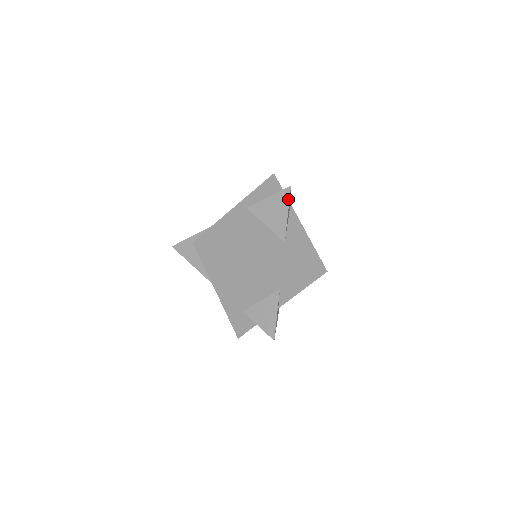
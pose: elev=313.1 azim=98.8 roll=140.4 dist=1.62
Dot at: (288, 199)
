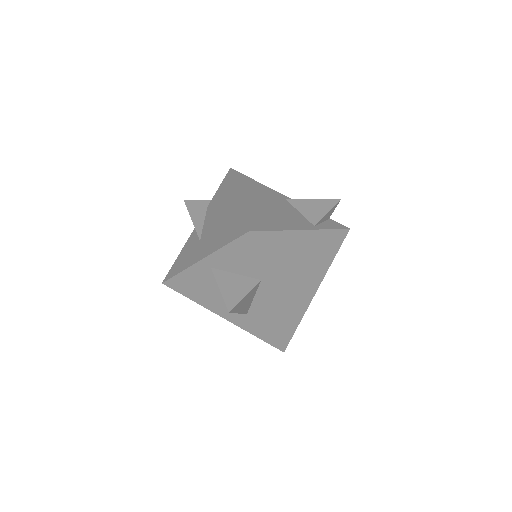
Dot at: (233, 312)
